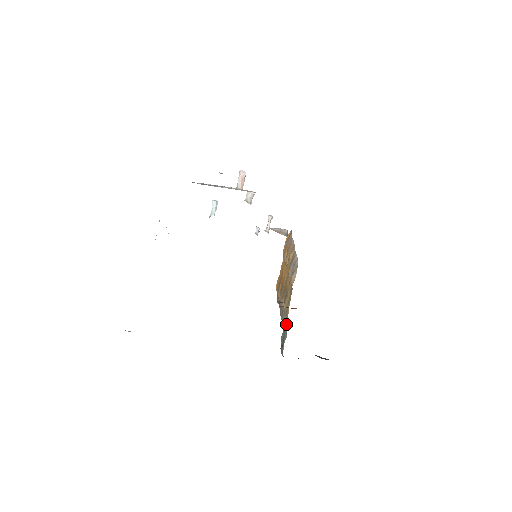
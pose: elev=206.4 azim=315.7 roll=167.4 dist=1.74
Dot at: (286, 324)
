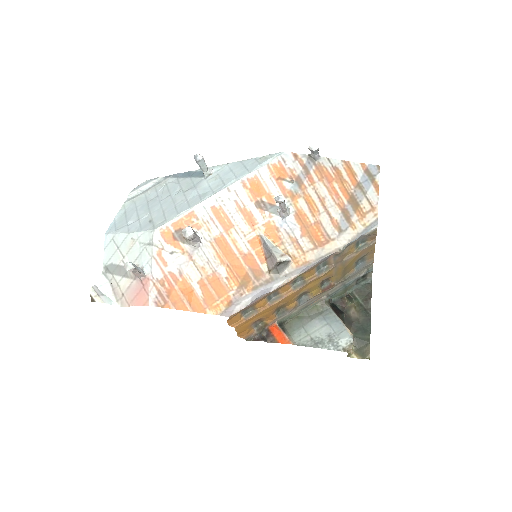
Dot at: (365, 267)
